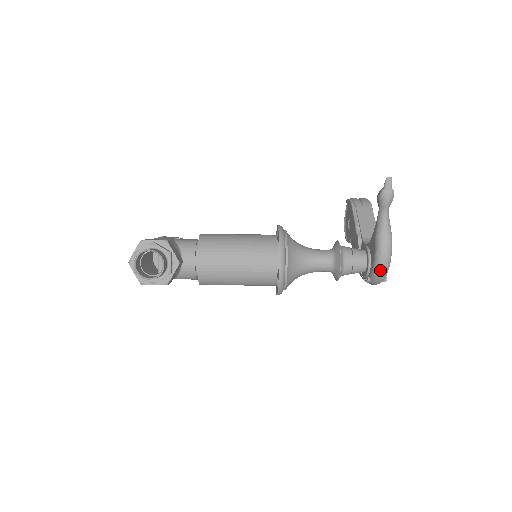
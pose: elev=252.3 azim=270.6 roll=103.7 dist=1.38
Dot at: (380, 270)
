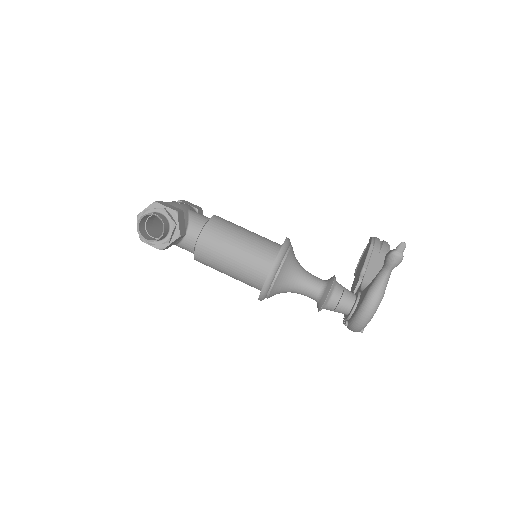
Dot at: (358, 322)
